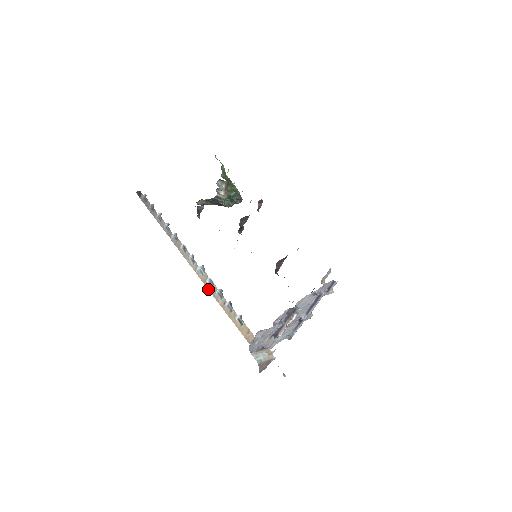
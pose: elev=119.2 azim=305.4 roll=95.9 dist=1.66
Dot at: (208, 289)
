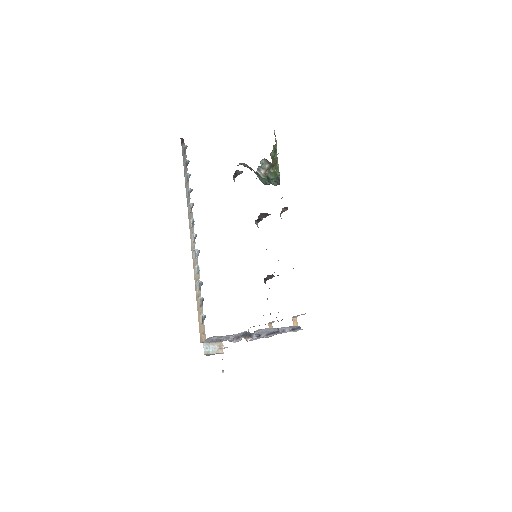
Dot at: (194, 273)
